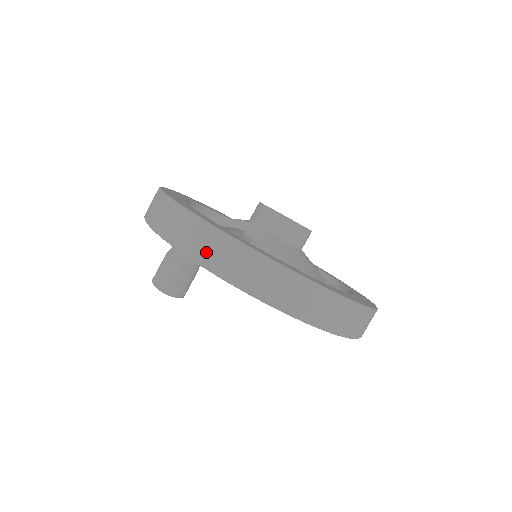
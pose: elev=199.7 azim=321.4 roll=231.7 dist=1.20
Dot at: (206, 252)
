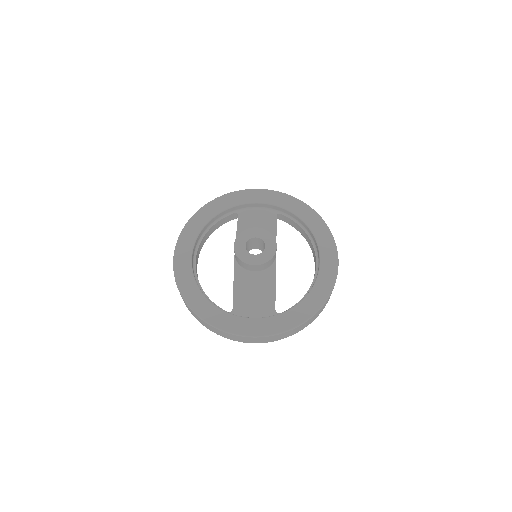
Dot at: occluded
